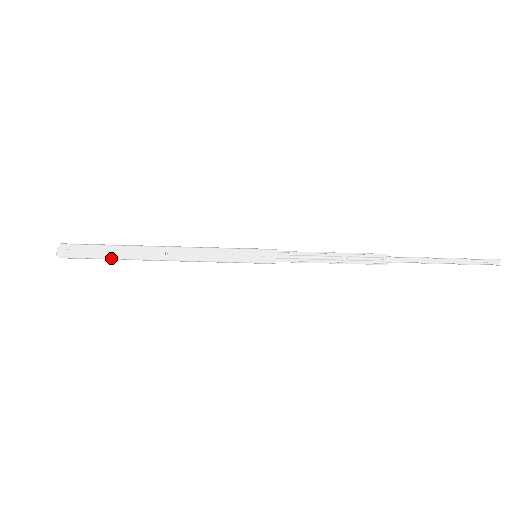
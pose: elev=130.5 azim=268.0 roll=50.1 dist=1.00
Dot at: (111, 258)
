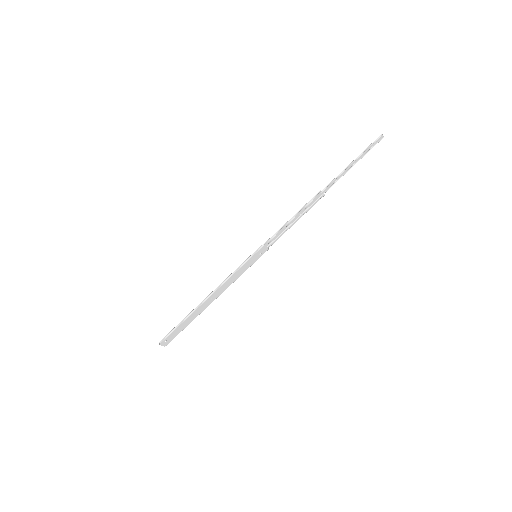
Dot at: occluded
